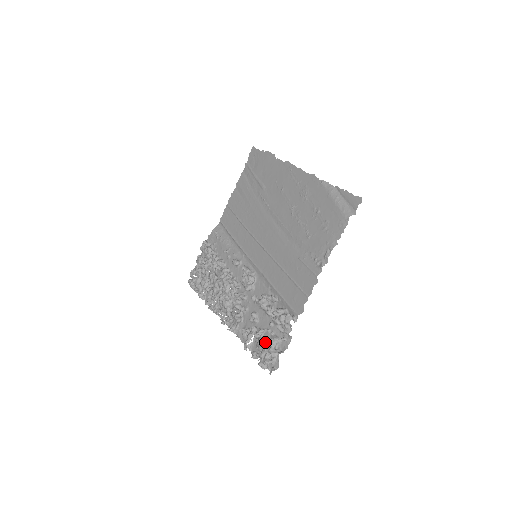
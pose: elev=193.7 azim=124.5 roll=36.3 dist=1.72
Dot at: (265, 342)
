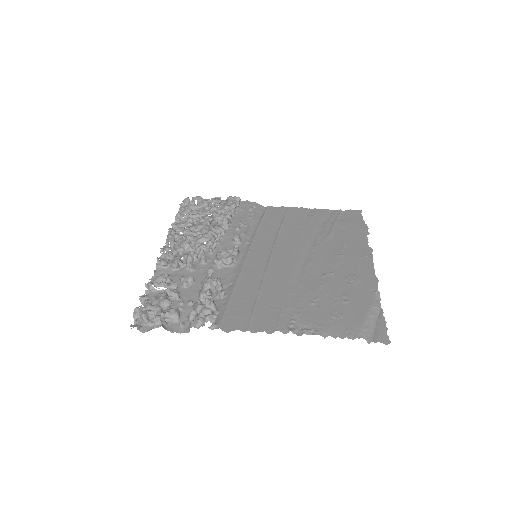
Dot at: (167, 304)
